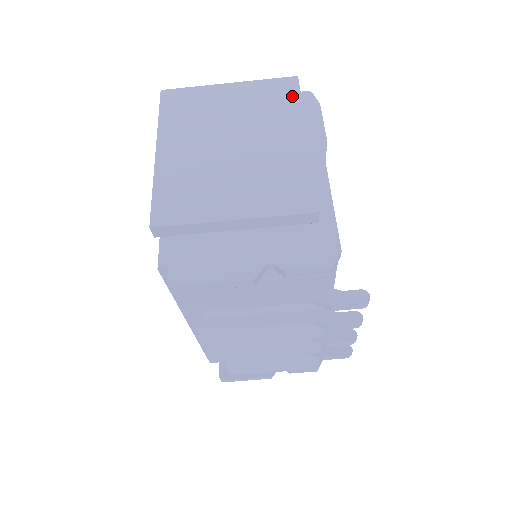
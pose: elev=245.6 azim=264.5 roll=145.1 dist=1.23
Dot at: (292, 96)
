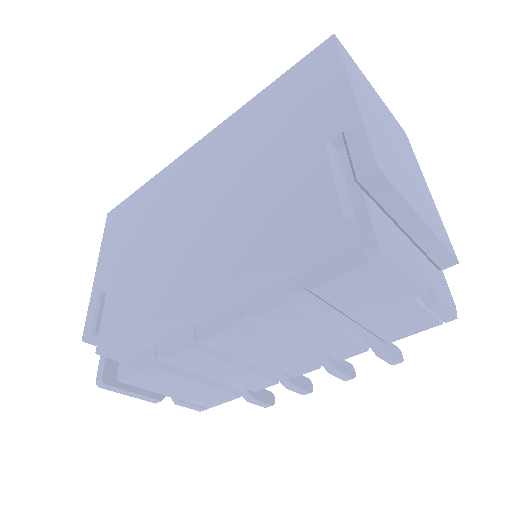
Dot at: (410, 146)
